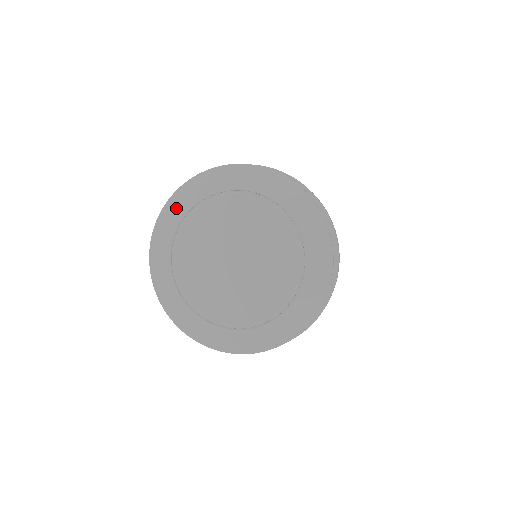
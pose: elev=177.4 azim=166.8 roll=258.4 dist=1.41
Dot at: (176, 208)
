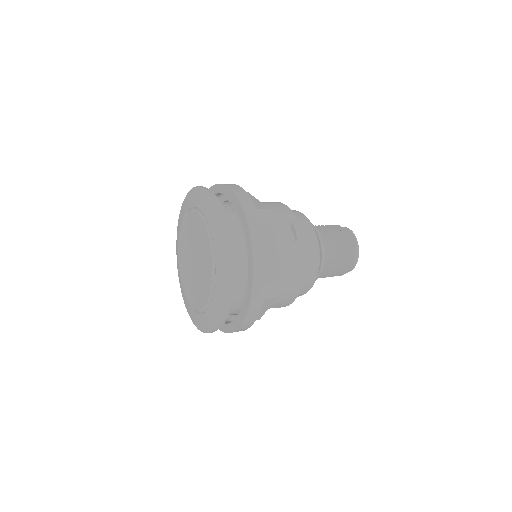
Dot at: (188, 200)
